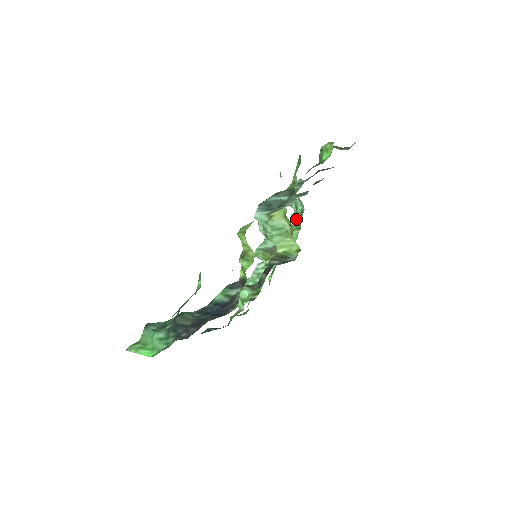
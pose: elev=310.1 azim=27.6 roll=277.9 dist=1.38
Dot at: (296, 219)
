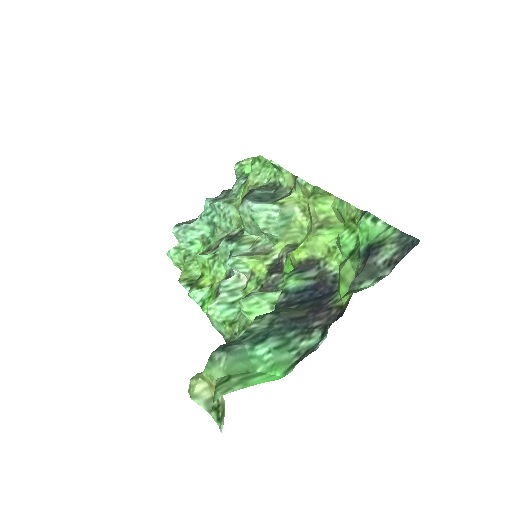
Dot at: (189, 249)
